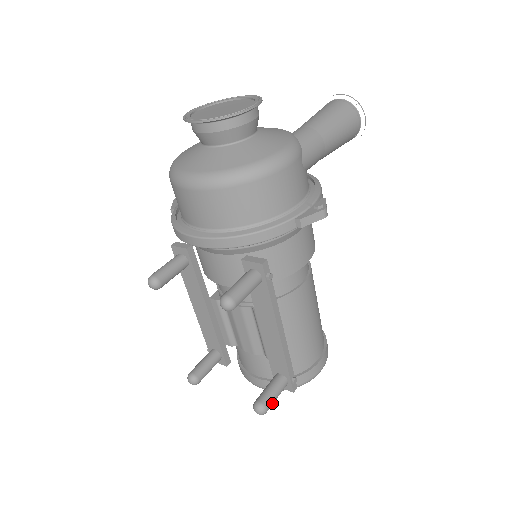
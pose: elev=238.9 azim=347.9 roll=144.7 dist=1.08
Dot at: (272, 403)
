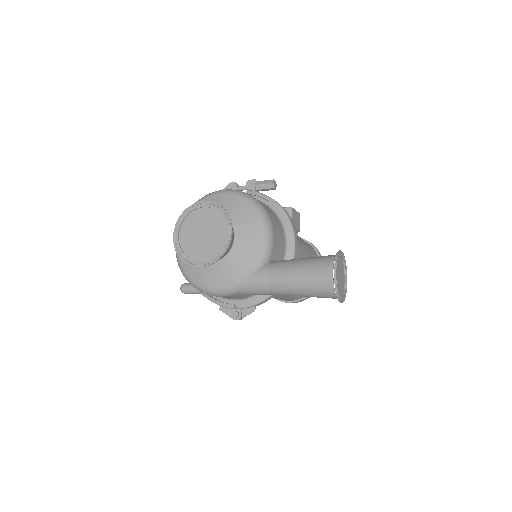
Dot at: occluded
